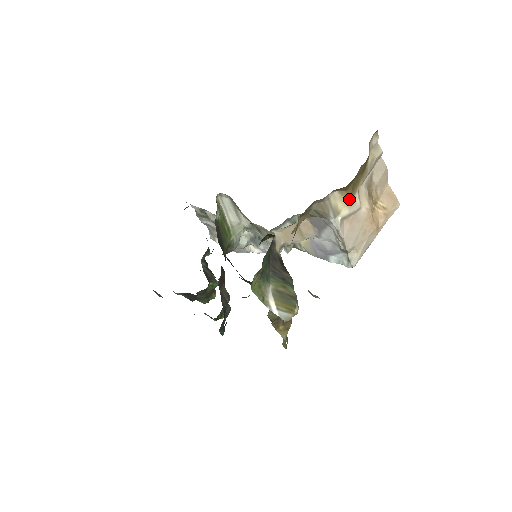
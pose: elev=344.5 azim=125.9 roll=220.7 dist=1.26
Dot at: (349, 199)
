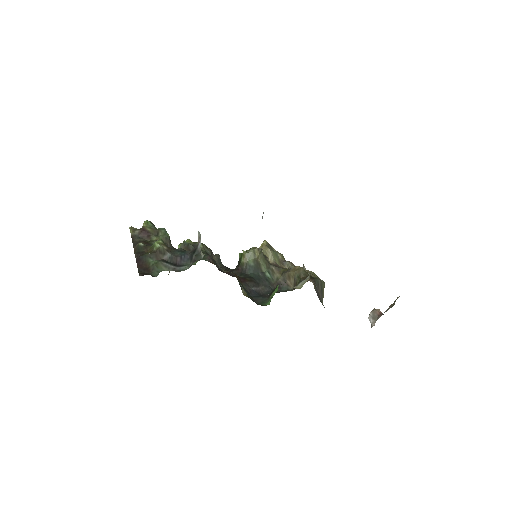
Dot at: occluded
